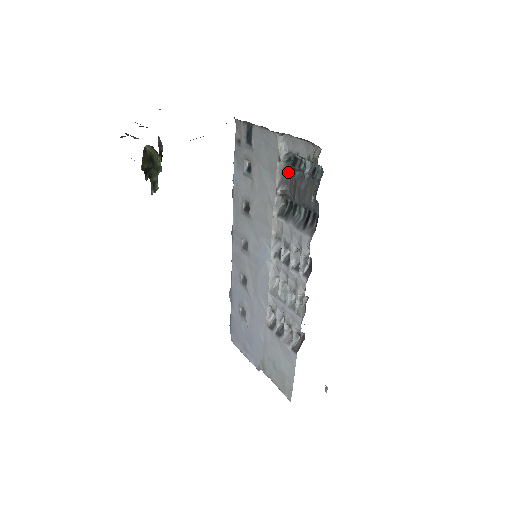
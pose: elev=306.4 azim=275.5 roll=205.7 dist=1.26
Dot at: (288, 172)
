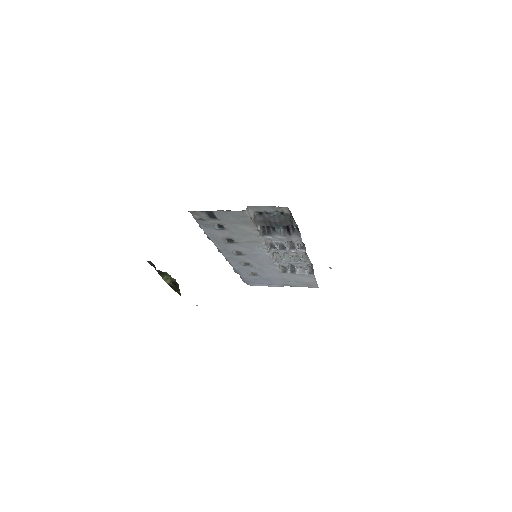
Dot at: (257, 217)
